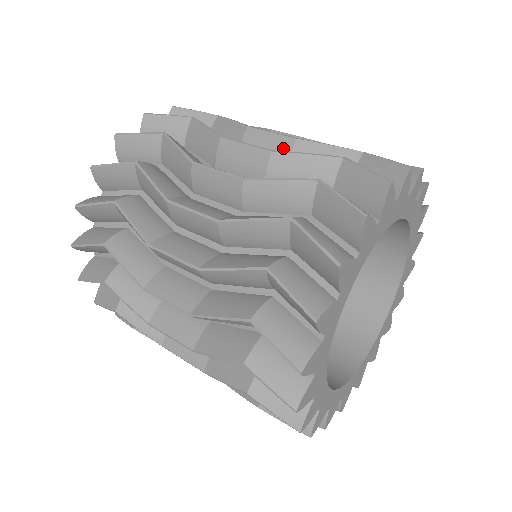
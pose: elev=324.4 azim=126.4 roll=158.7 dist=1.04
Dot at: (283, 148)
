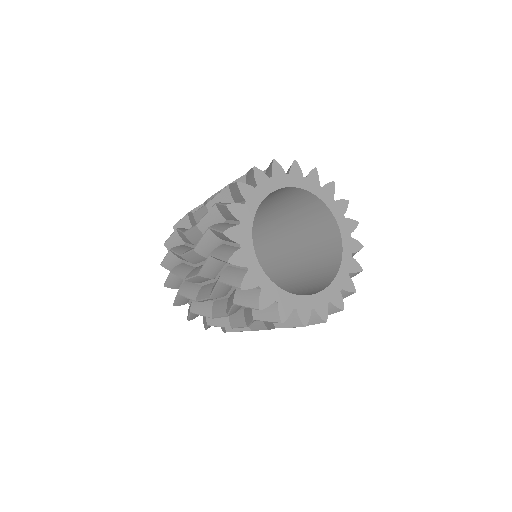
Dot at: occluded
